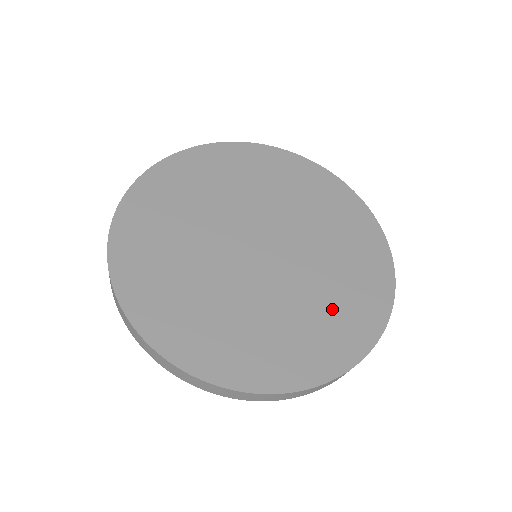
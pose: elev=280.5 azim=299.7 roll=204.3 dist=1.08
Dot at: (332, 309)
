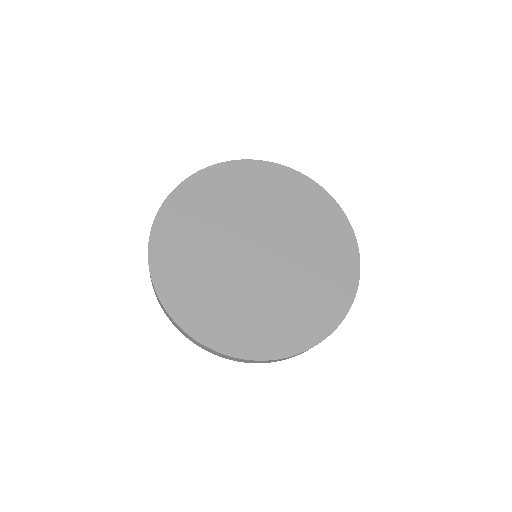
Dot at: (324, 250)
